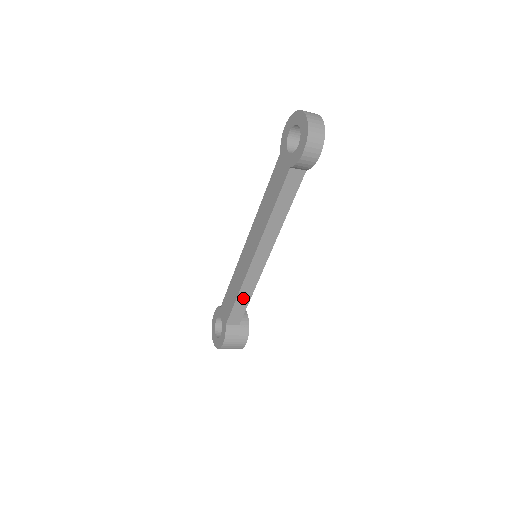
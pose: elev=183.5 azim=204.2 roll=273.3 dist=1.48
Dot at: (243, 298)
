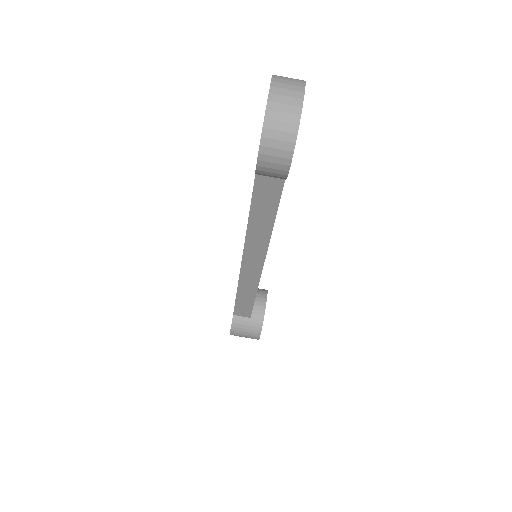
Dot at: (245, 297)
